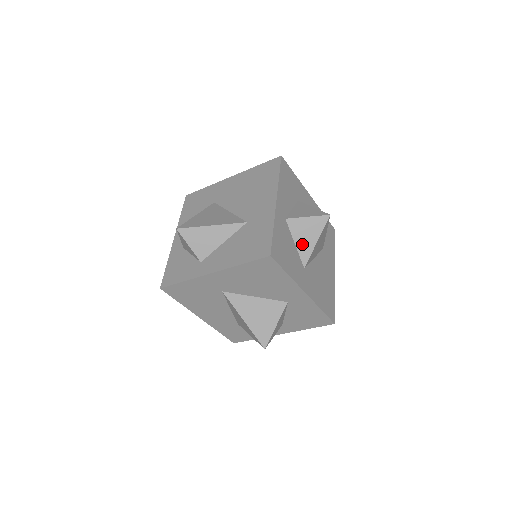
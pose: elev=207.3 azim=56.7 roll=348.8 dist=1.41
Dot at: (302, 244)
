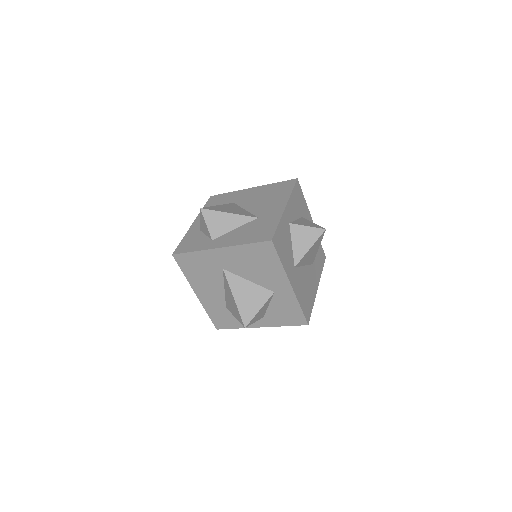
Dot at: (298, 247)
